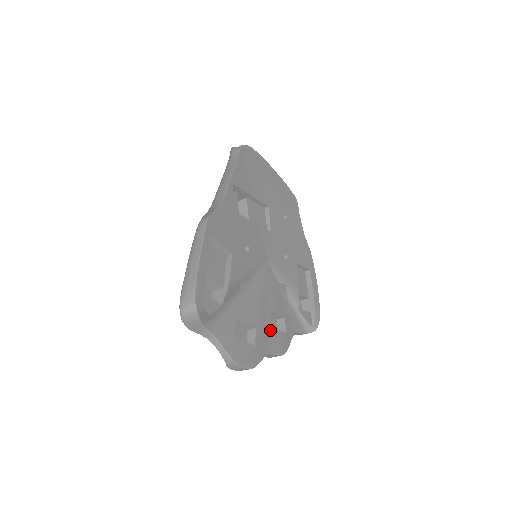
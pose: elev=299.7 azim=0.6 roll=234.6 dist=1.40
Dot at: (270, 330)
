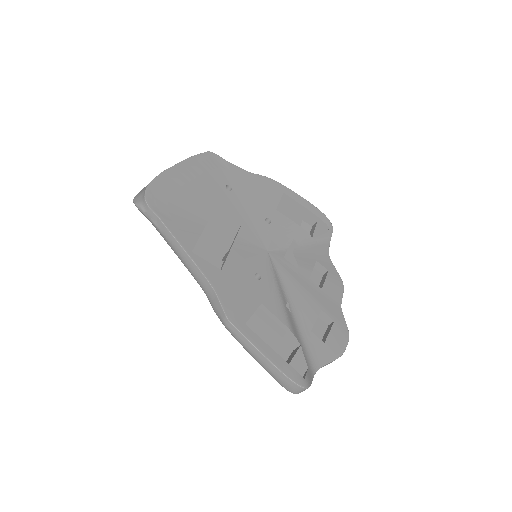
Dot at: (324, 291)
